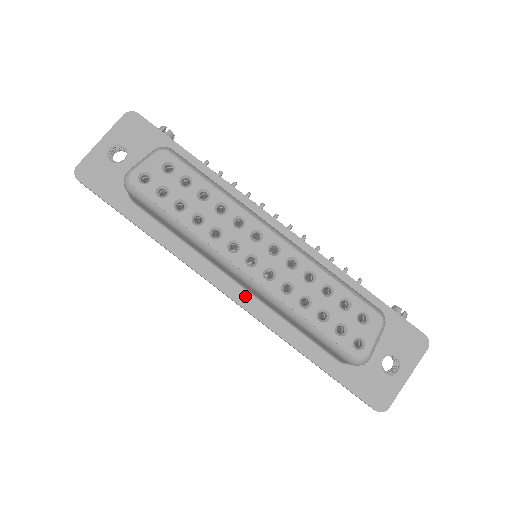
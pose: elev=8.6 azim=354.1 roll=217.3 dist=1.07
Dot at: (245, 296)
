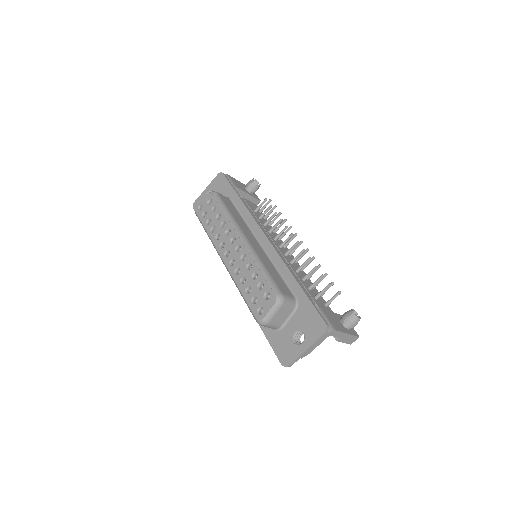
Dot at: occluded
